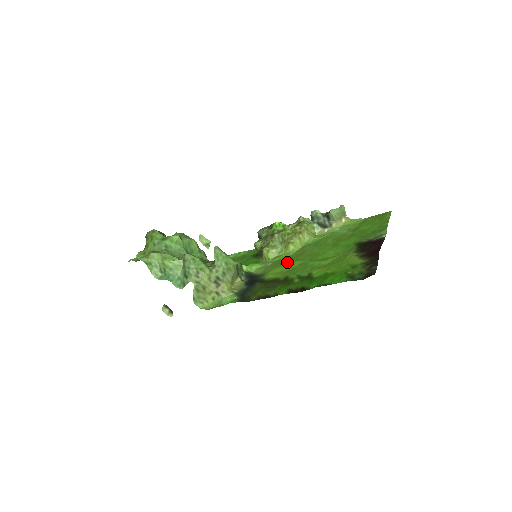
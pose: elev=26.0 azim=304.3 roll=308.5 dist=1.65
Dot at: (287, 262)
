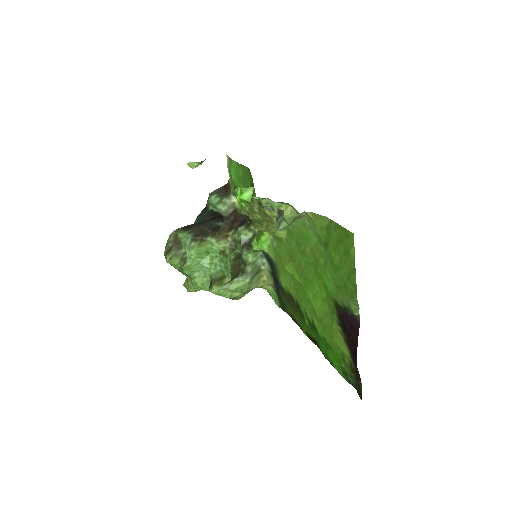
Dot at: (287, 272)
